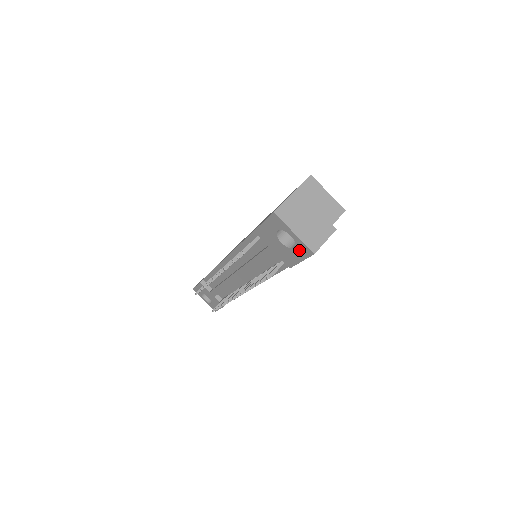
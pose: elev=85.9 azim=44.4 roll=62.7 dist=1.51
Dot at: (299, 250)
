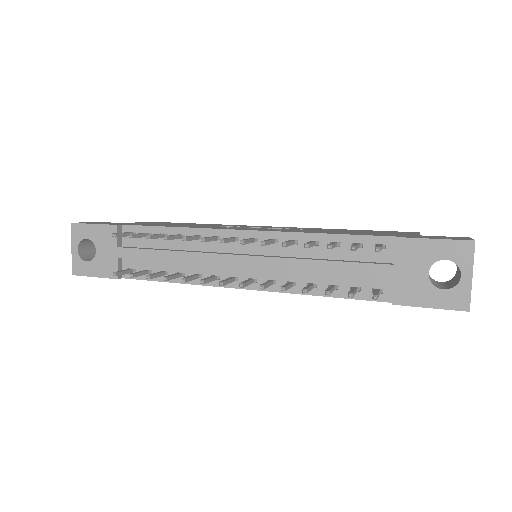
Dot at: (449, 295)
